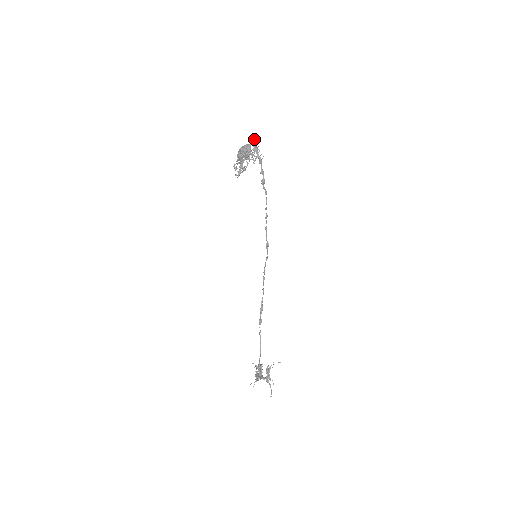
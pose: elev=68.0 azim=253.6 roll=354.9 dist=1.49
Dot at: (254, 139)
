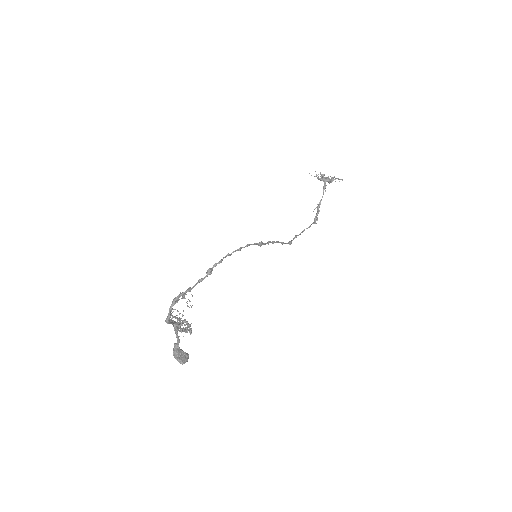
Dot at: occluded
